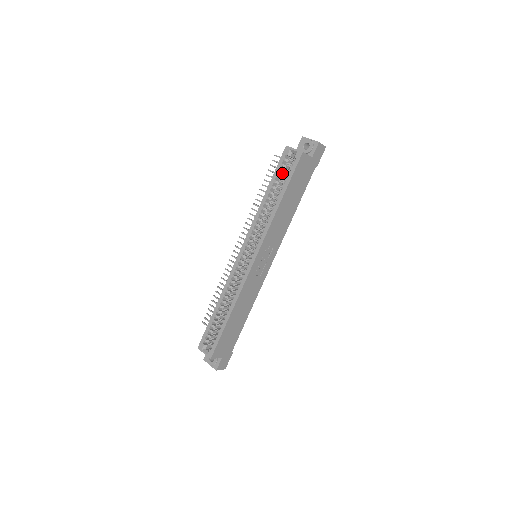
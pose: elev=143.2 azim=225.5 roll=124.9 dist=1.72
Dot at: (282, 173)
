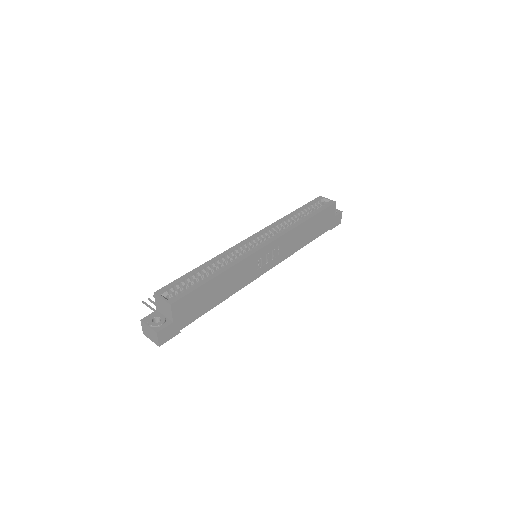
Dot at: occluded
